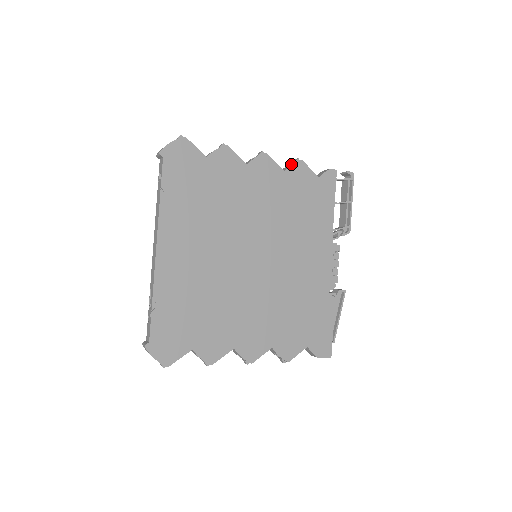
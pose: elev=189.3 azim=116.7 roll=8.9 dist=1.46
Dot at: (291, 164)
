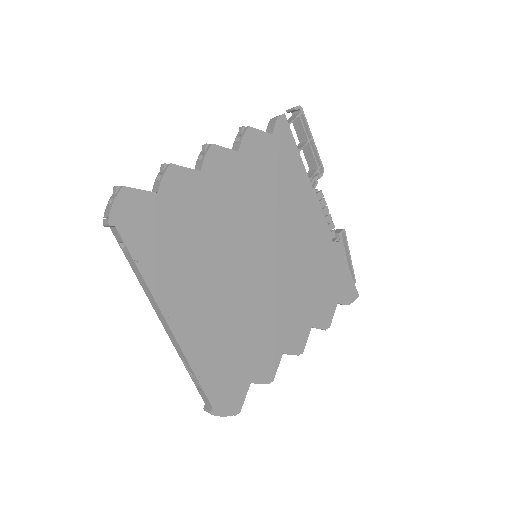
Dot at: (240, 138)
